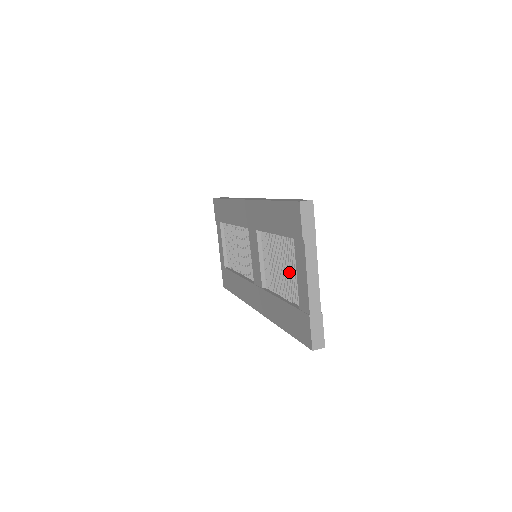
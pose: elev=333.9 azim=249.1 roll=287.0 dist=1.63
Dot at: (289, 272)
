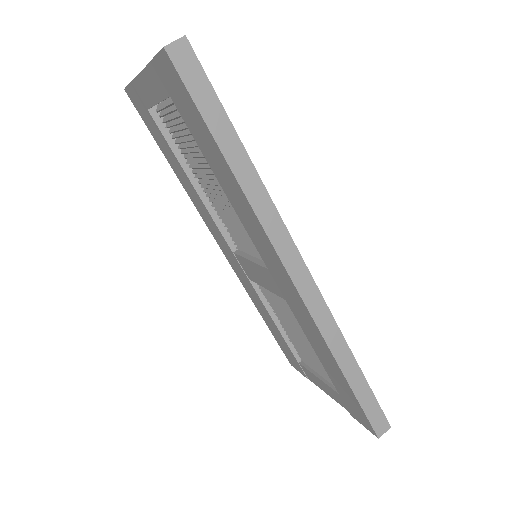
Dot at: (308, 354)
